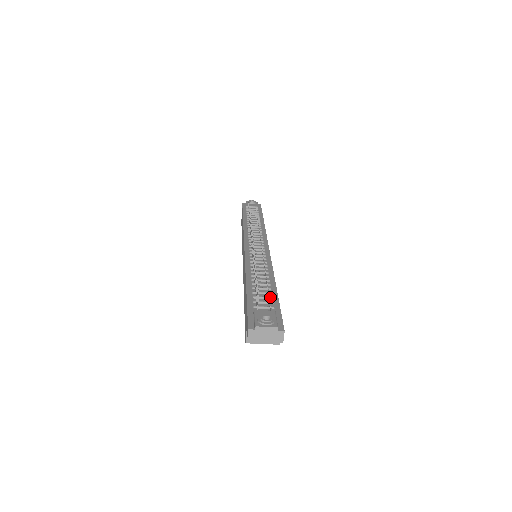
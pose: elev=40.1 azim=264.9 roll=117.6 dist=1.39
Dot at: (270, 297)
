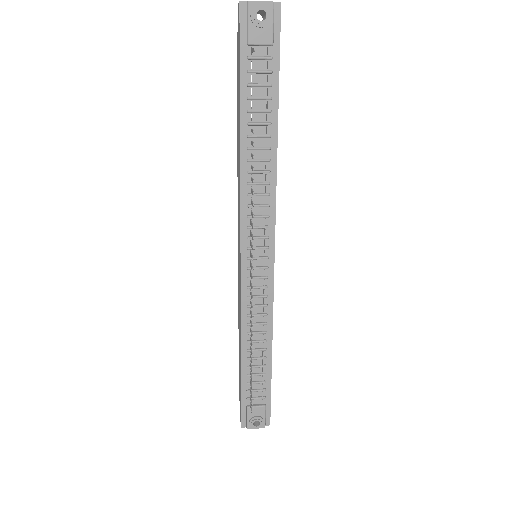
Dot at: (263, 383)
